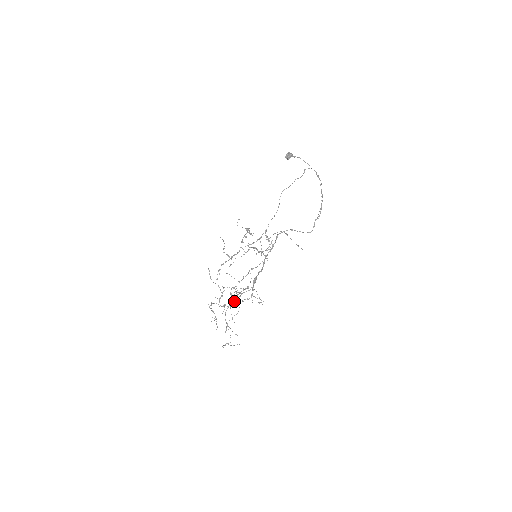
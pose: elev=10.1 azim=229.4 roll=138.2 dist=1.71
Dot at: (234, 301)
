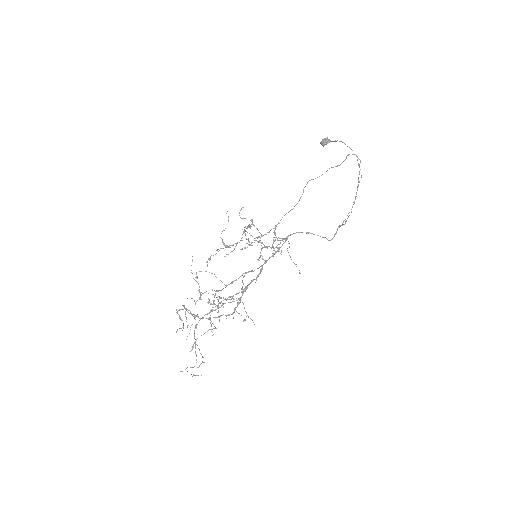
Dot at: occluded
